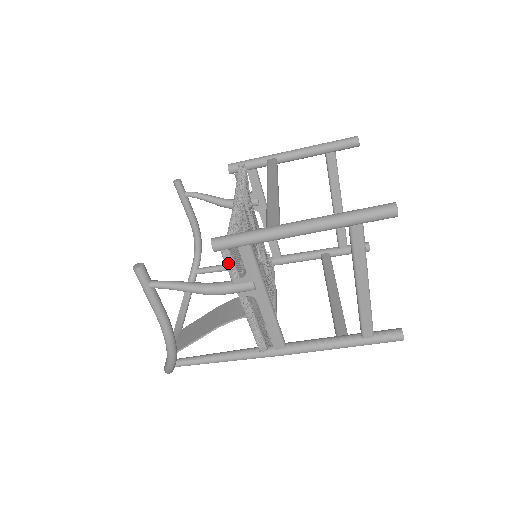
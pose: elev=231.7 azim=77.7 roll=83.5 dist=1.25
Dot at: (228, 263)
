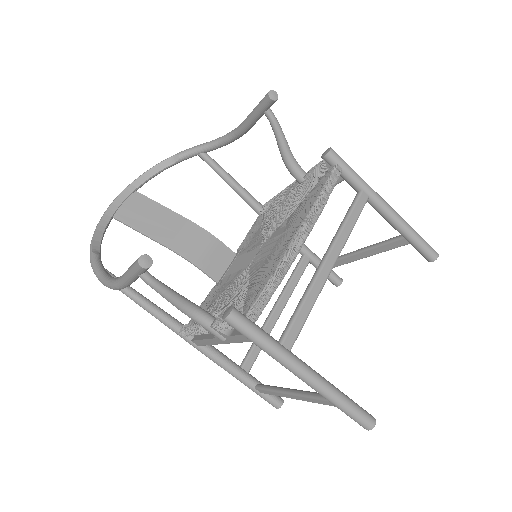
Dot at: (223, 327)
